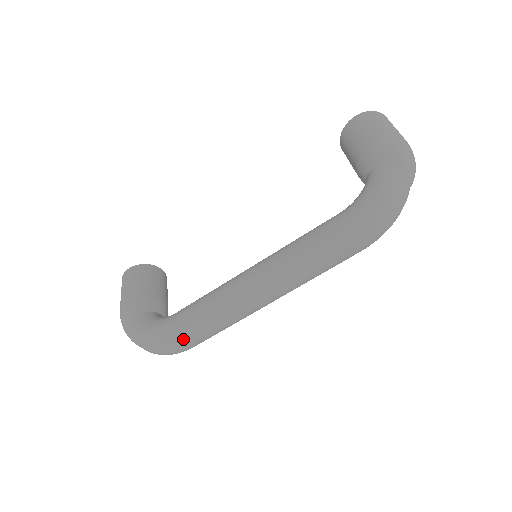
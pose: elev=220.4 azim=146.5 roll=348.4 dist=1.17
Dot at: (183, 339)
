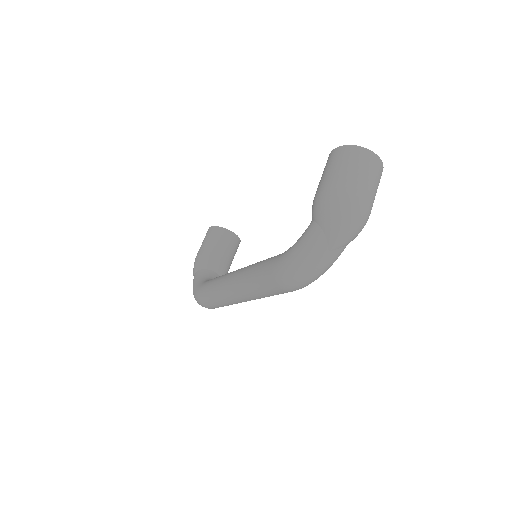
Dot at: (203, 303)
